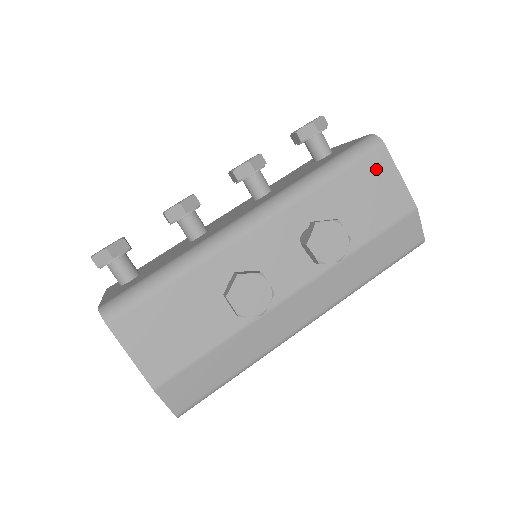
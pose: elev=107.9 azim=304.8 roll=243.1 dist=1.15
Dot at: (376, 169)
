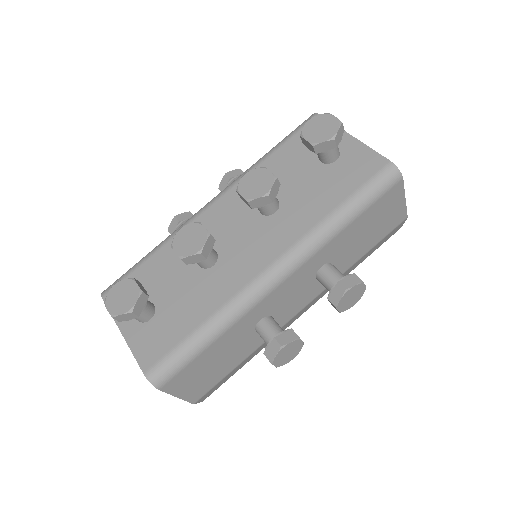
Dot at: (389, 200)
